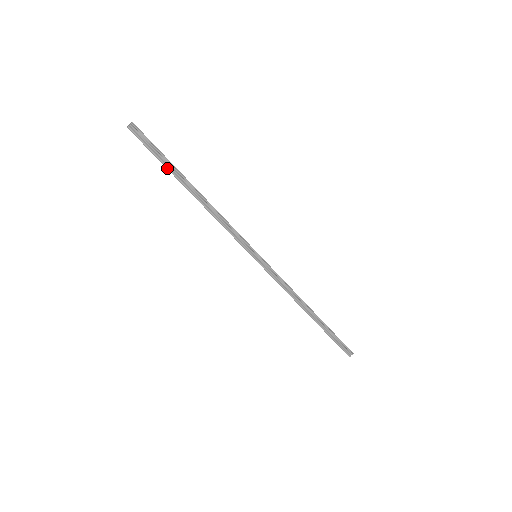
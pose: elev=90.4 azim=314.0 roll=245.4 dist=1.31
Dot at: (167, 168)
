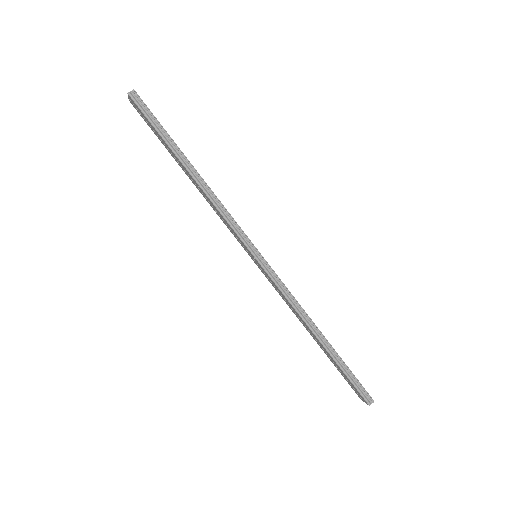
Dot at: (164, 140)
